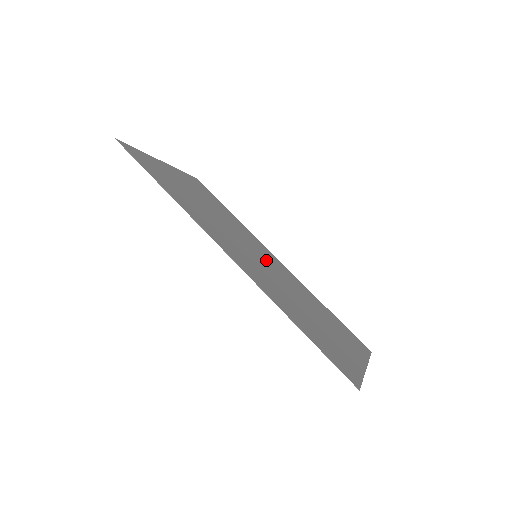
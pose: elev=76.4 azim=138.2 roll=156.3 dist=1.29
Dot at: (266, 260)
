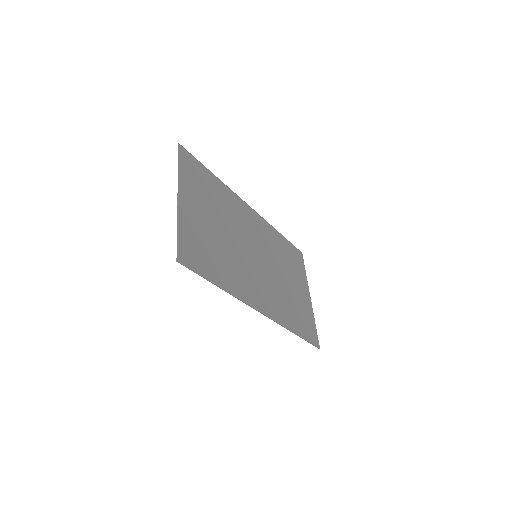
Dot at: (256, 243)
